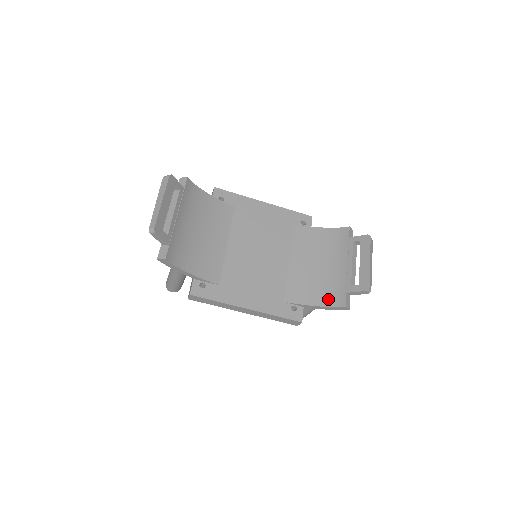
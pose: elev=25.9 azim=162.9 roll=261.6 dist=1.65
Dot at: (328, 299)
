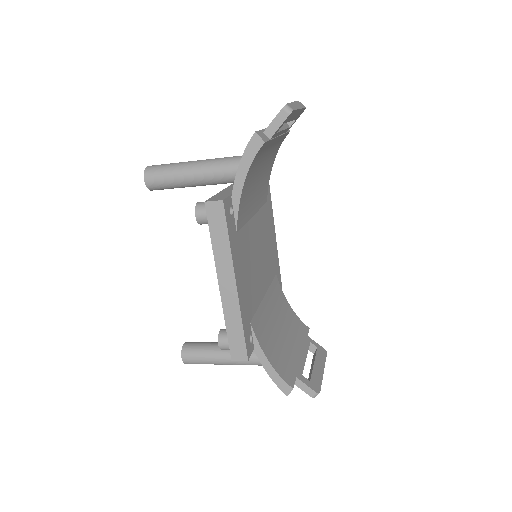
Dot at: (279, 365)
